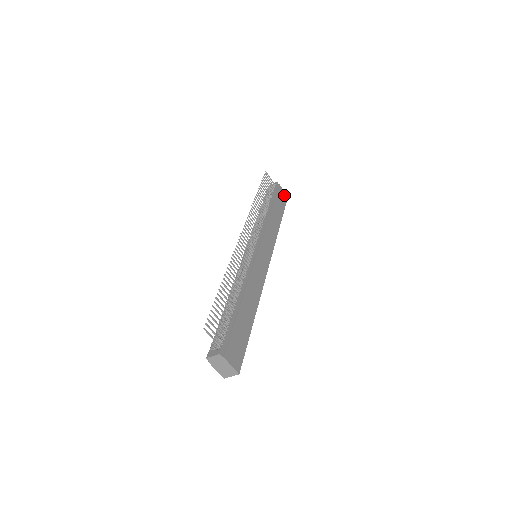
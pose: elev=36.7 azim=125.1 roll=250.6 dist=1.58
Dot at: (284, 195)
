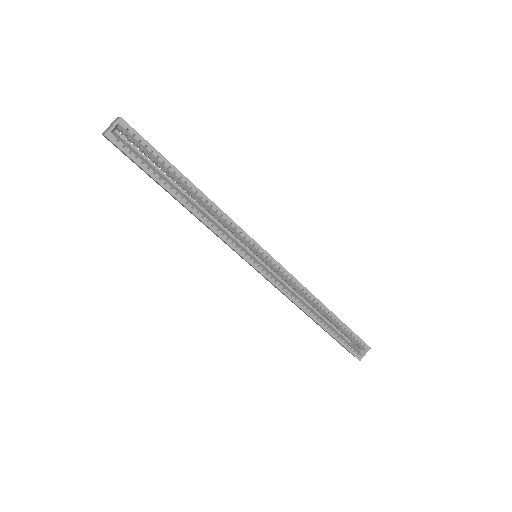
Dot at: occluded
